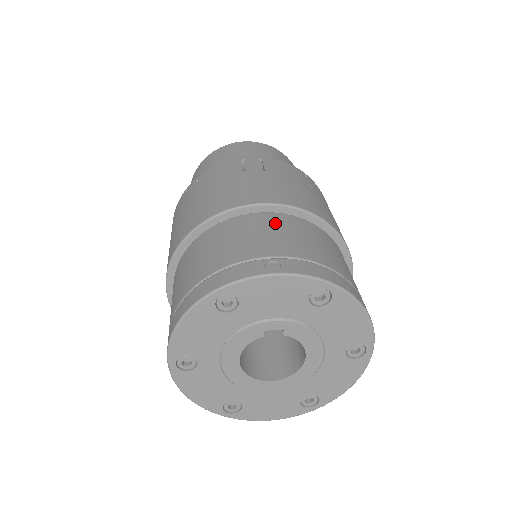
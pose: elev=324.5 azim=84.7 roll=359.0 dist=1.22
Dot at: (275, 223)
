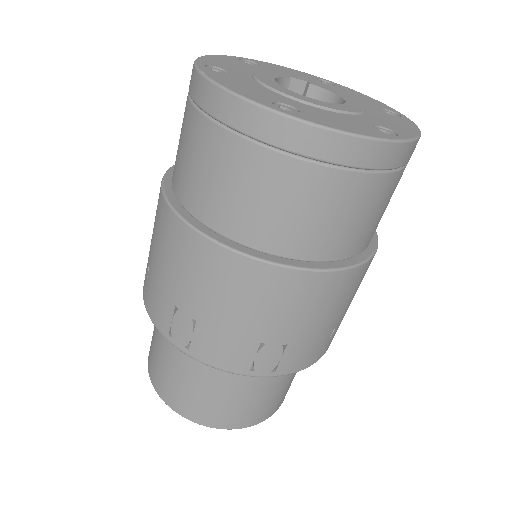
Dot at: occluded
